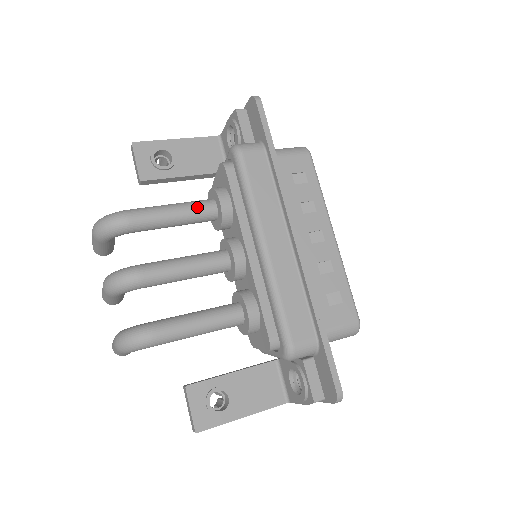
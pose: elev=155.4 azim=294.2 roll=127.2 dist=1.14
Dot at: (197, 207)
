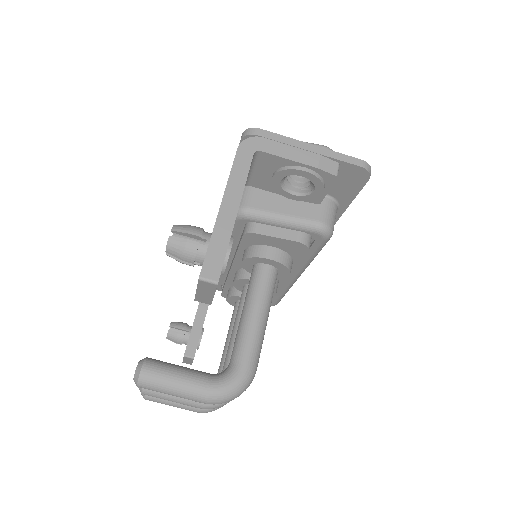
Dot at: occluded
